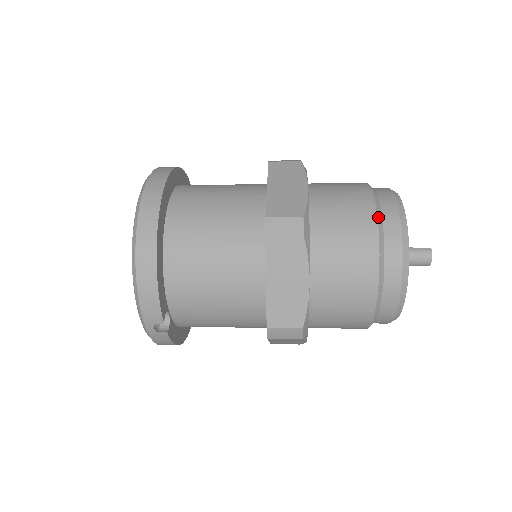
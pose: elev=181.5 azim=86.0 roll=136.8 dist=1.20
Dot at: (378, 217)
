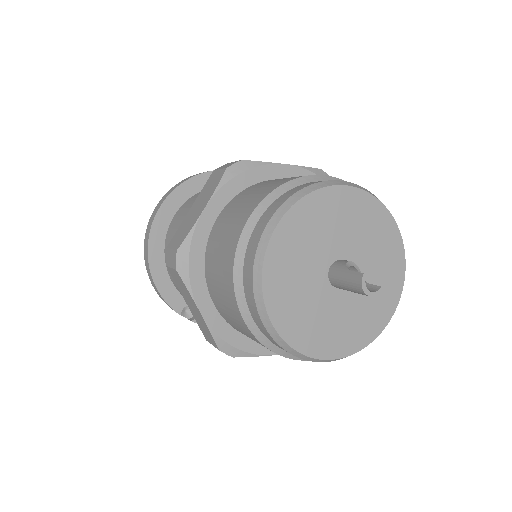
Dot at: (238, 247)
